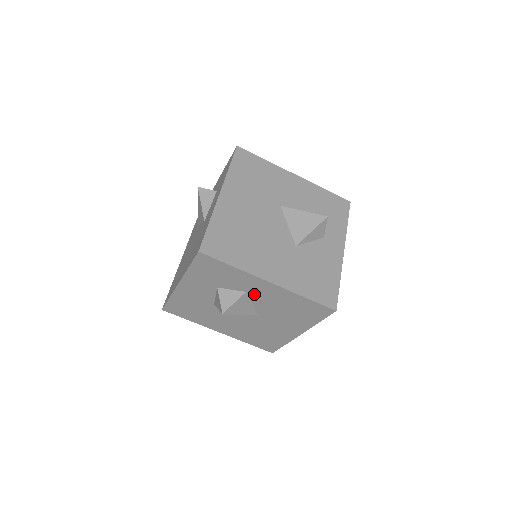
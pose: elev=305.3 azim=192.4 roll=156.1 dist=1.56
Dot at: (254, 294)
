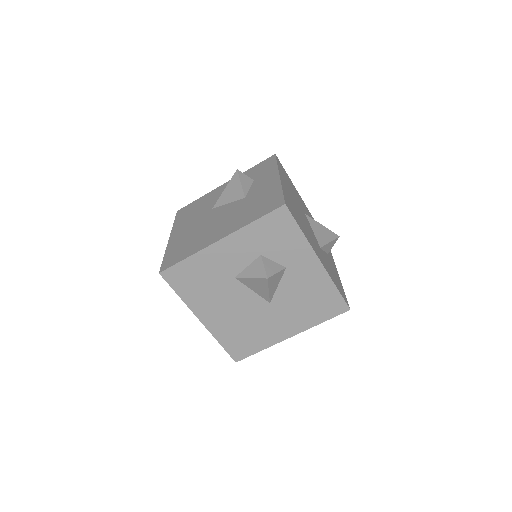
Dot at: (291, 272)
